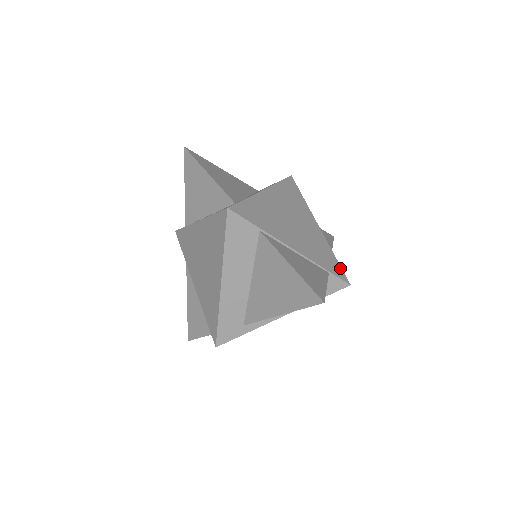
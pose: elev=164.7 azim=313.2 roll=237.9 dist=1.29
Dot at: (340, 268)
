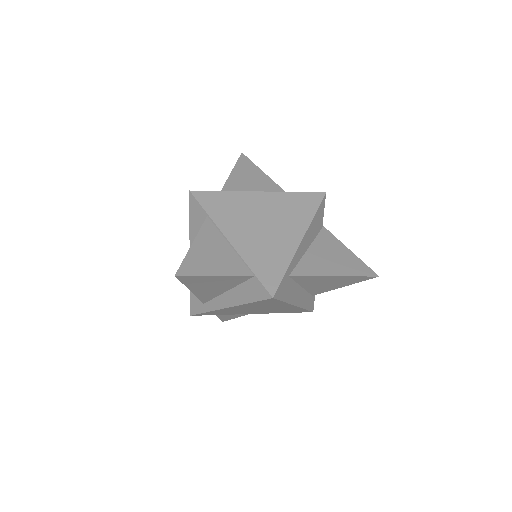
Dot at: (279, 280)
